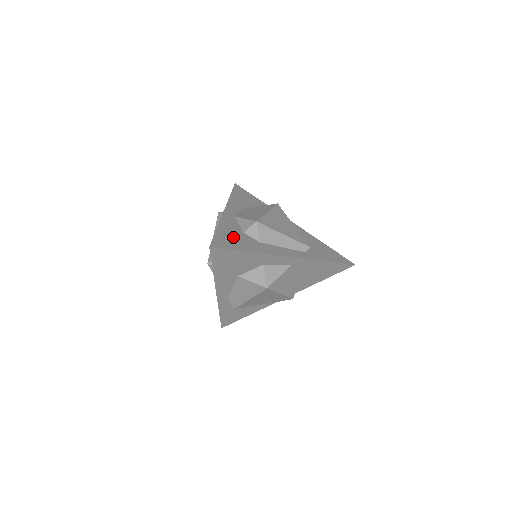
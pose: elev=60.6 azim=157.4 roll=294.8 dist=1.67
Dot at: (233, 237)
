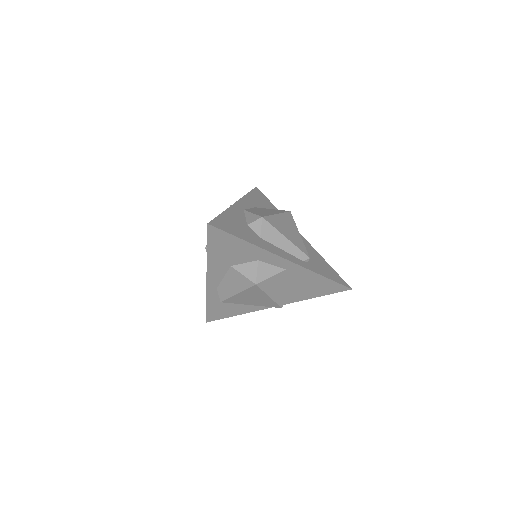
Dot at: (235, 224)
